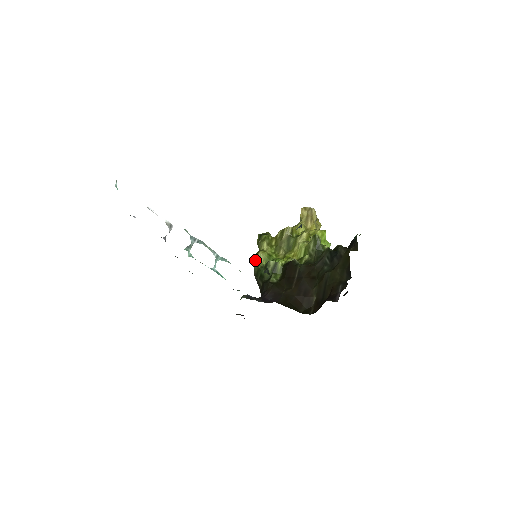
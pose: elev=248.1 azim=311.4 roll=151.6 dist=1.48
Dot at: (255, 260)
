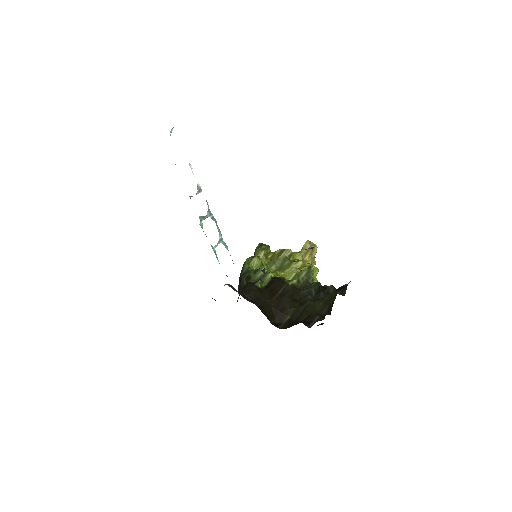
Dot at: (248, 262)
